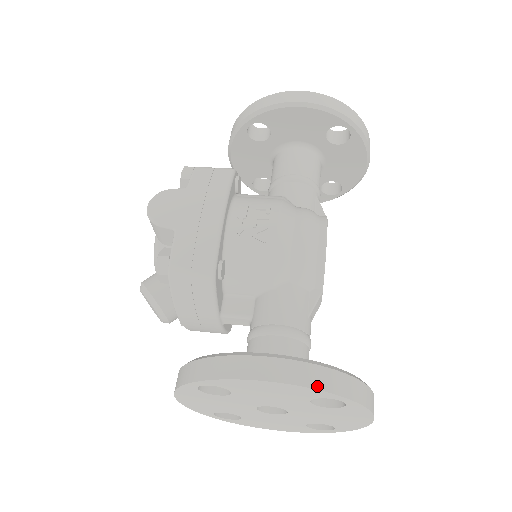
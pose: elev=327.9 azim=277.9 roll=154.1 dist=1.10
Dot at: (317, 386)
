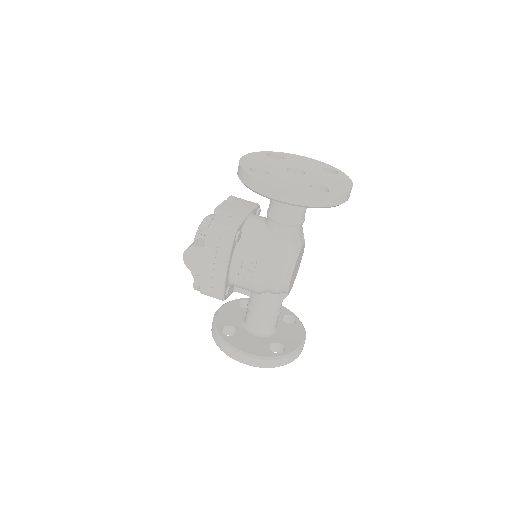
Dot at: (264, 367)
